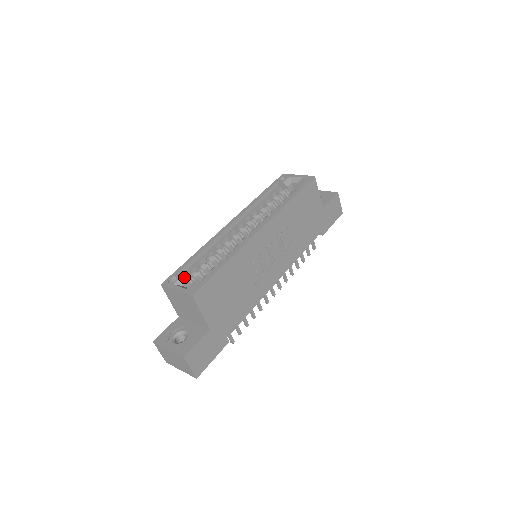
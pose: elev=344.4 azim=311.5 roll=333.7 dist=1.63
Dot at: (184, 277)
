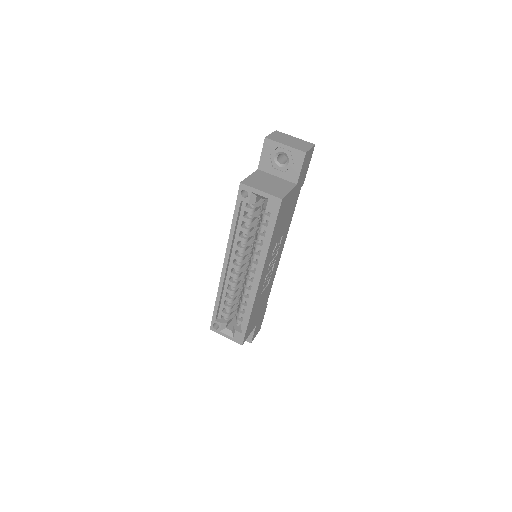
Dot at: (223, 324)
